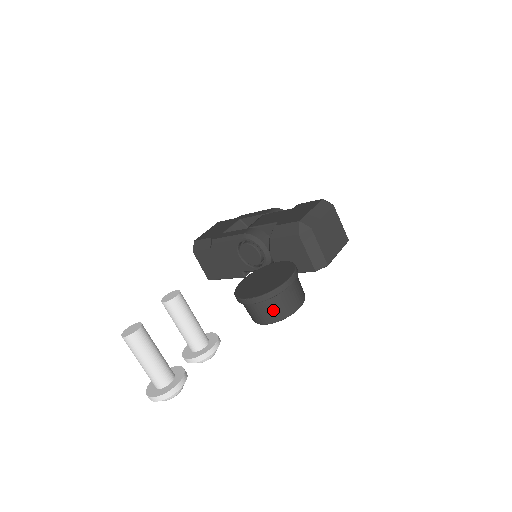
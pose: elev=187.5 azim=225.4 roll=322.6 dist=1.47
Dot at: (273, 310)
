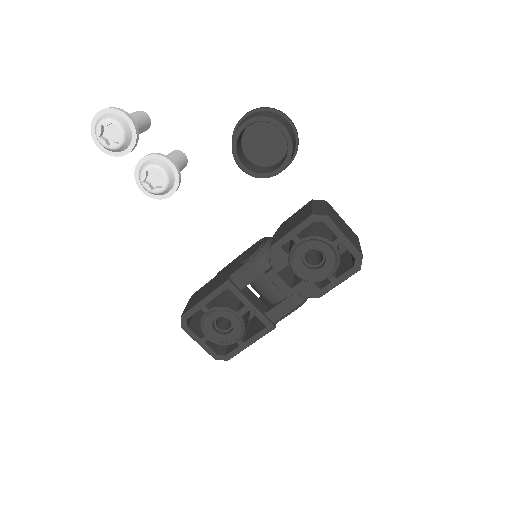
Dot at: (260, 114)
